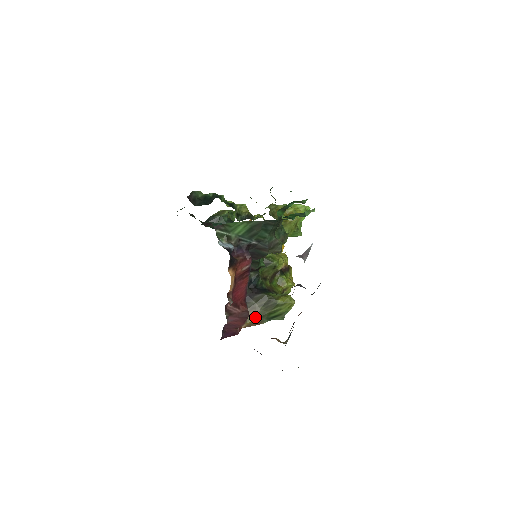
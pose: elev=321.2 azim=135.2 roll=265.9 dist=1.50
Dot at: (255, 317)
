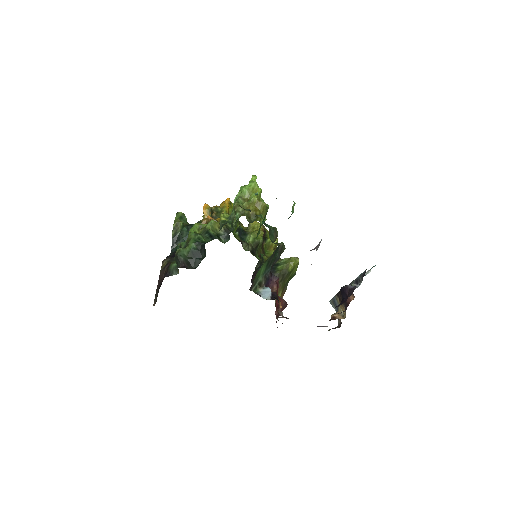
Dot at: (280, 292)
